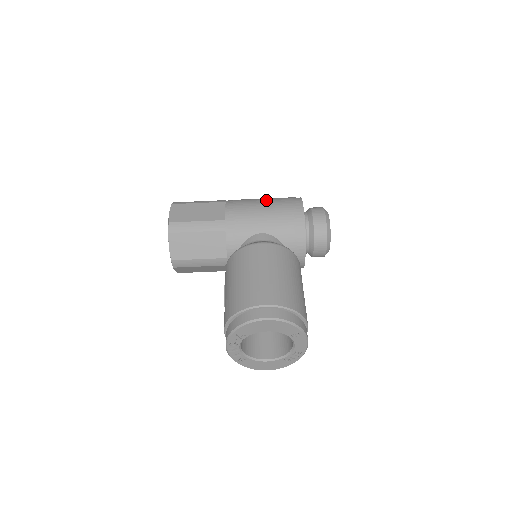
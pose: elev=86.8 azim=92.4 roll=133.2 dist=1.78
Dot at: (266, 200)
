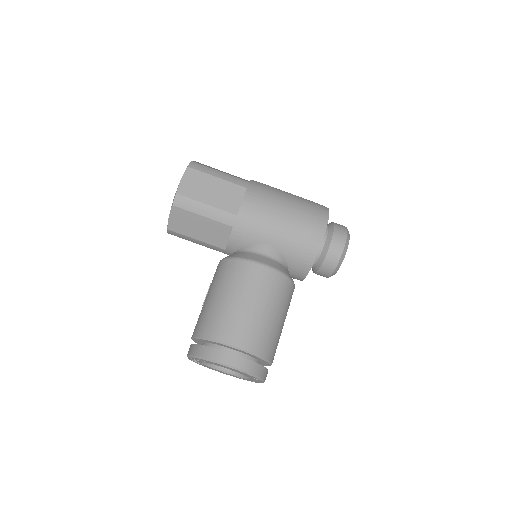
Dot at: (291, 204)
